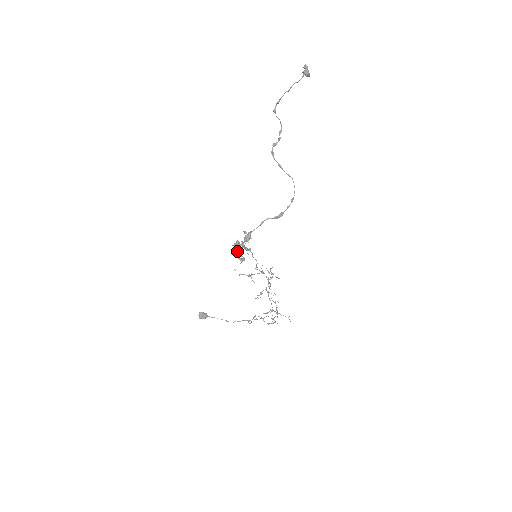
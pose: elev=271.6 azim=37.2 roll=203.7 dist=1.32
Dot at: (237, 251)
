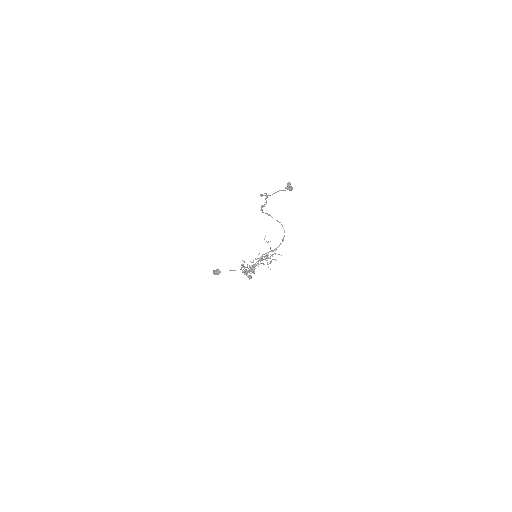
Dot at: occluded
